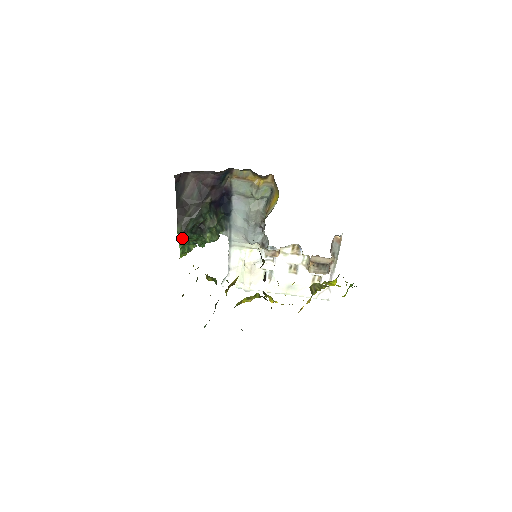
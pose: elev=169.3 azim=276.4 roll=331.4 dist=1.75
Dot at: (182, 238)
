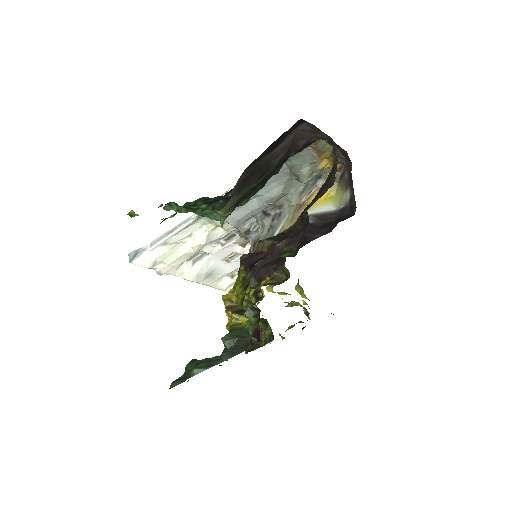
Dot at: (203, 213)
